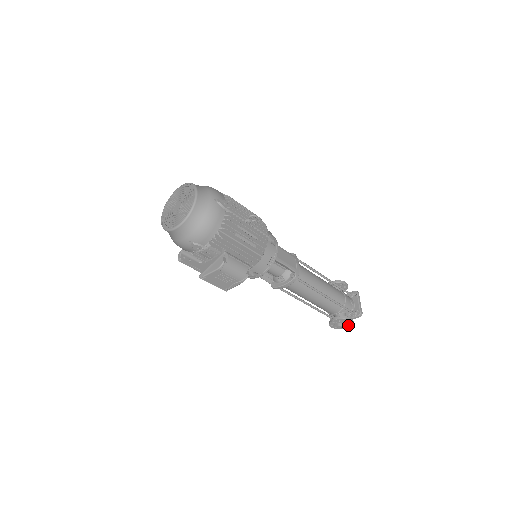
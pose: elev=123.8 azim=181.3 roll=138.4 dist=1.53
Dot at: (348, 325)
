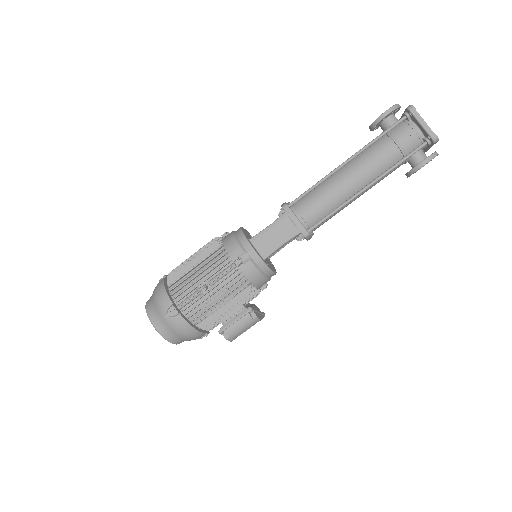
Dot at: occluded
